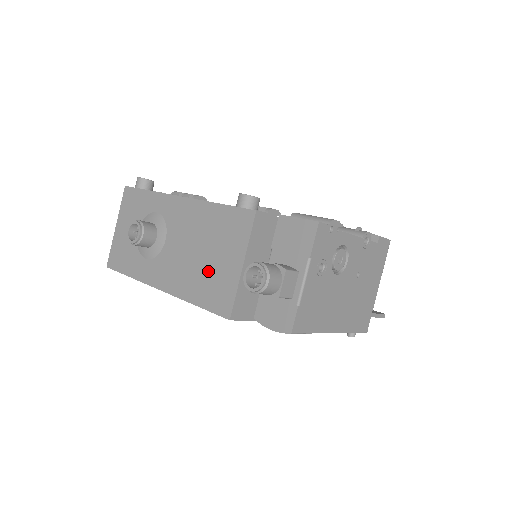
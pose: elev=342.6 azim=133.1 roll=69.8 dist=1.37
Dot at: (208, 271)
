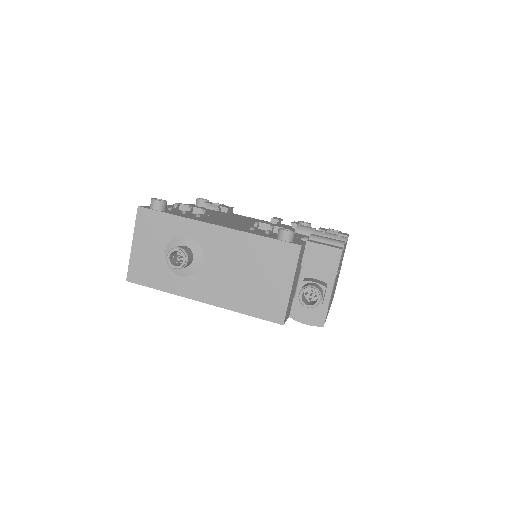
Dot at: (257, 289)
